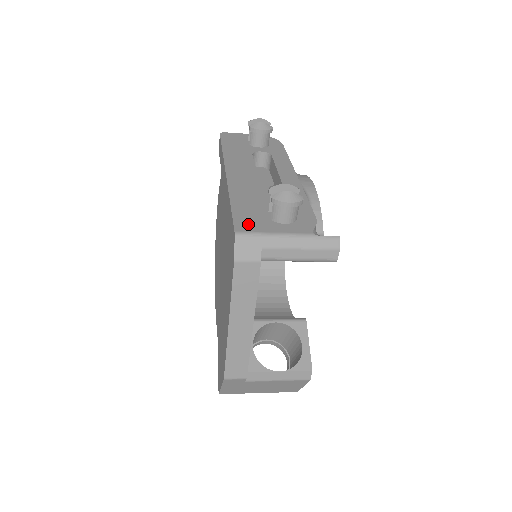
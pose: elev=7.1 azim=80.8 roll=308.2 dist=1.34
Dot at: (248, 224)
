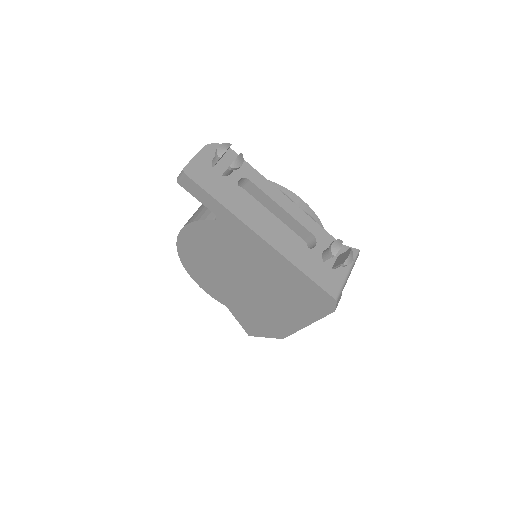
Dot at: (332, 286)
